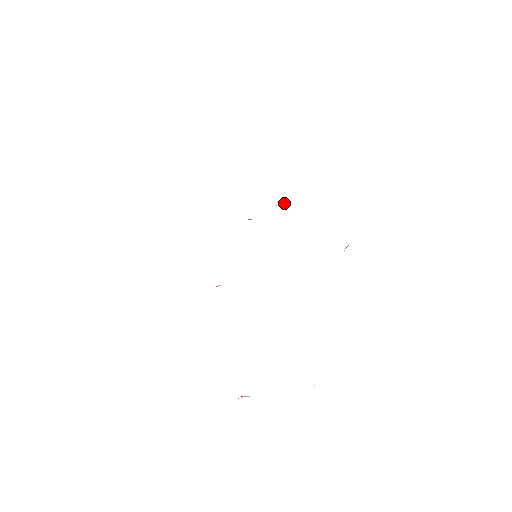
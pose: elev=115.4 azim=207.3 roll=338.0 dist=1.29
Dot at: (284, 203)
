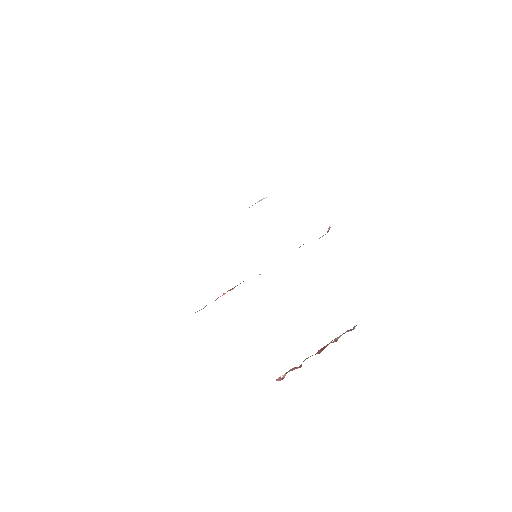
Dot at: occluded
